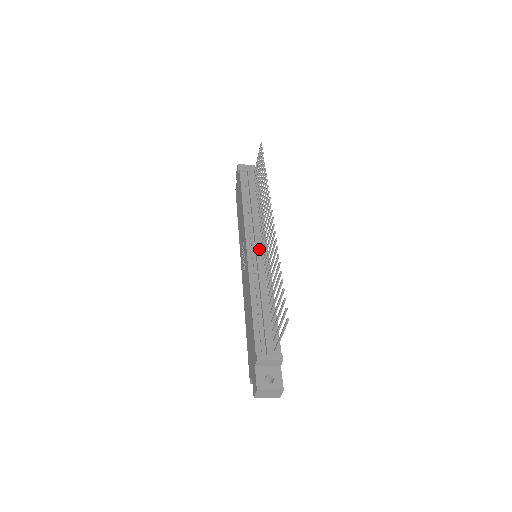
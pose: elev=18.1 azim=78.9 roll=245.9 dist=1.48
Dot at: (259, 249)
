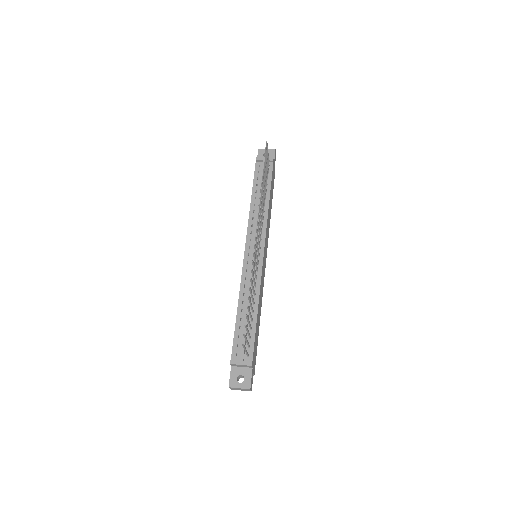
Dot at: occluded
